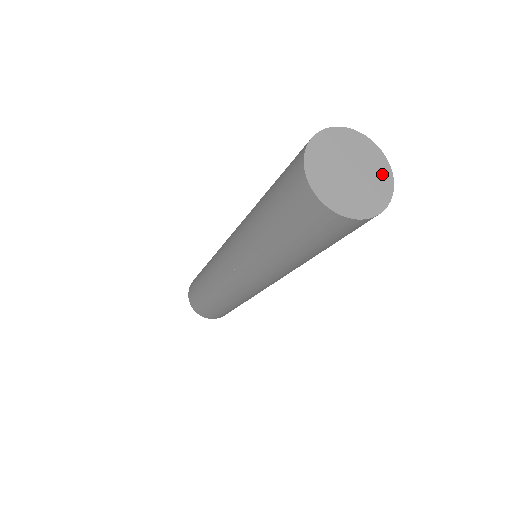
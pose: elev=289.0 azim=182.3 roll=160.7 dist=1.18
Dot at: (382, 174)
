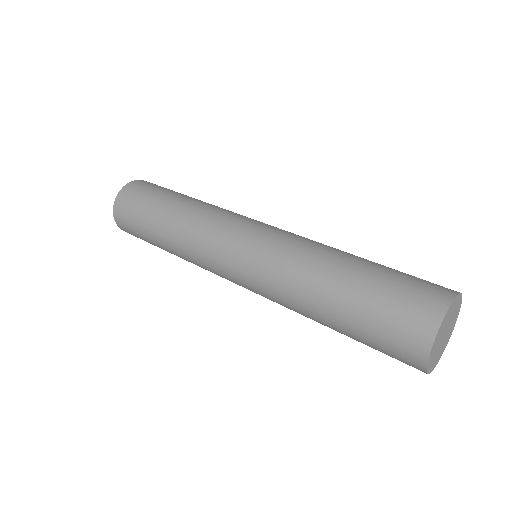
Dot at: (455, 321)
